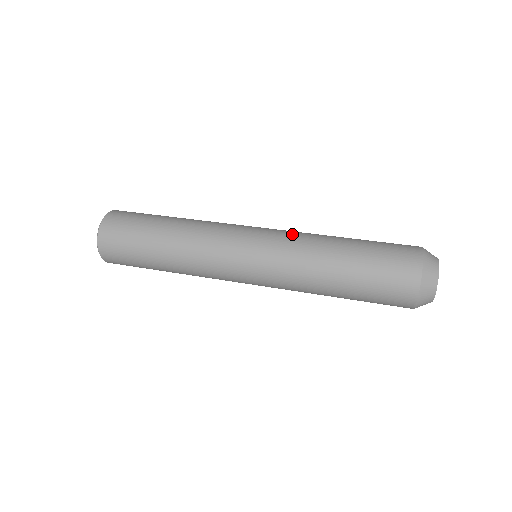
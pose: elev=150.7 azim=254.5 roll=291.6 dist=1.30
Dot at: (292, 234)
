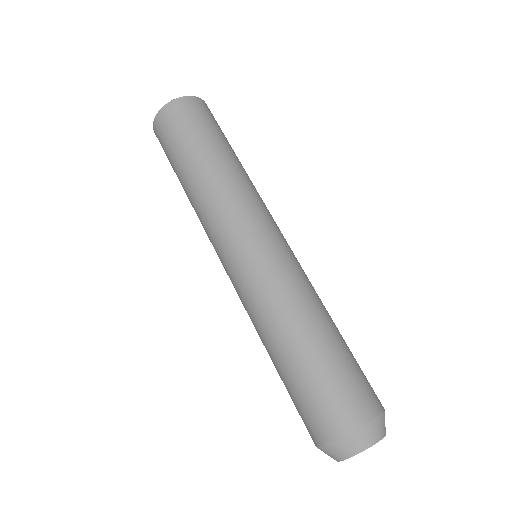
Dot at: (266, 286)
